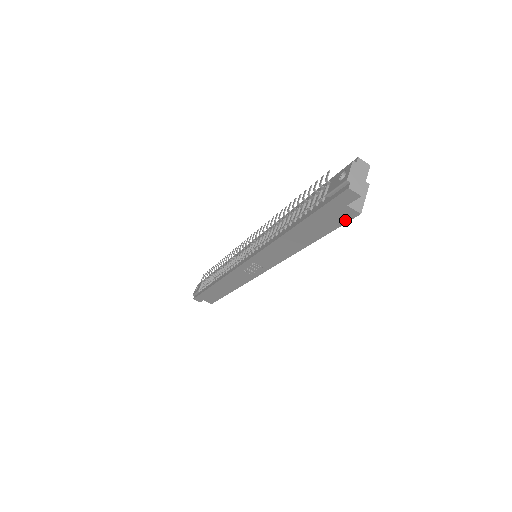
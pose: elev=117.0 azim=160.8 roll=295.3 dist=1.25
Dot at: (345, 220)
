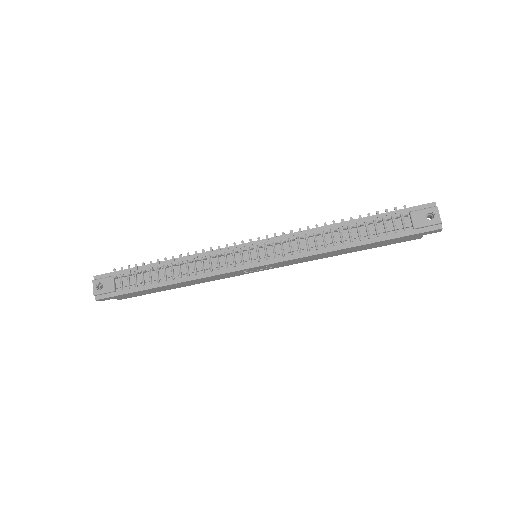
Dot at: occluded
